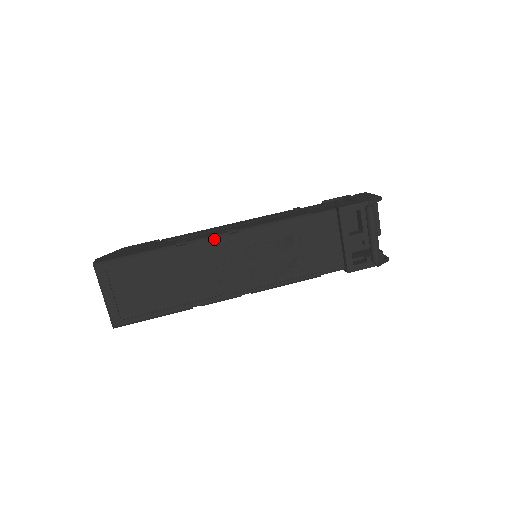
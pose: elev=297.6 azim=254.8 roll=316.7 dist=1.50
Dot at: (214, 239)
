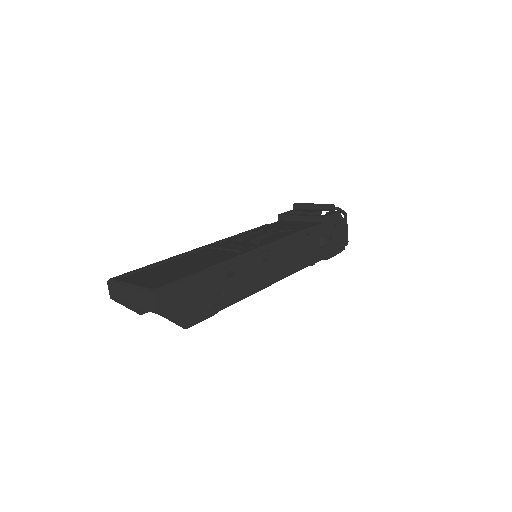
Dot at: (206, 246)
